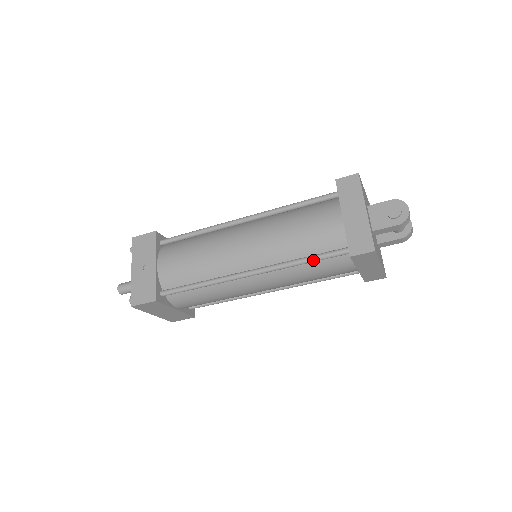
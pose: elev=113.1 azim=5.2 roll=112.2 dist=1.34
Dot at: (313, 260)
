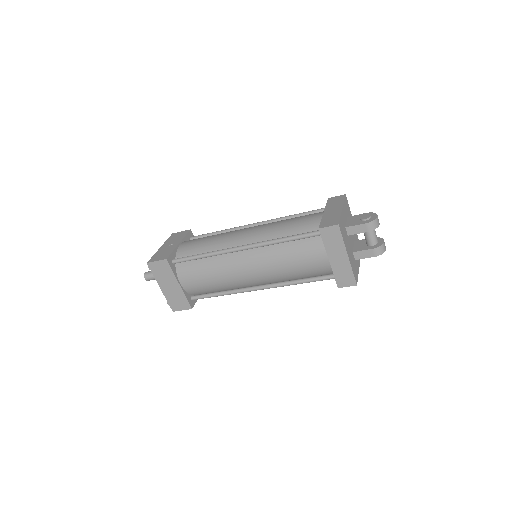
Dot at: (292, 237)
